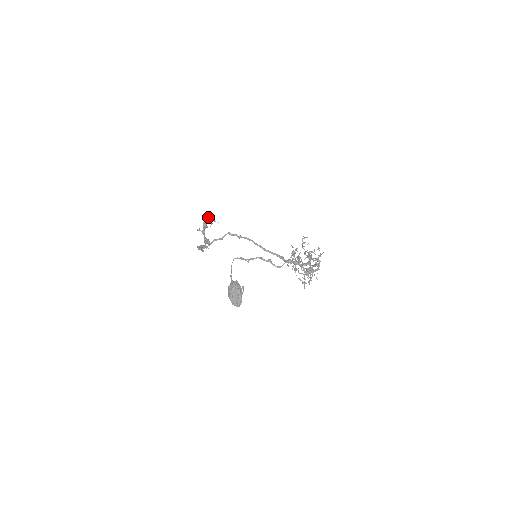
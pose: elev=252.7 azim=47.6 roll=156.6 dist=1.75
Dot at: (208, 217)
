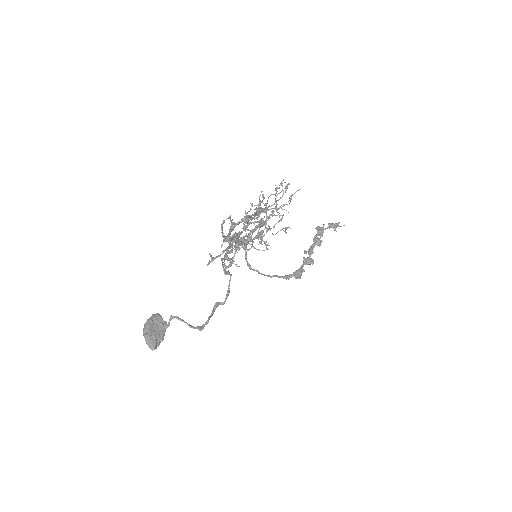
Dot at: (317, 229)
